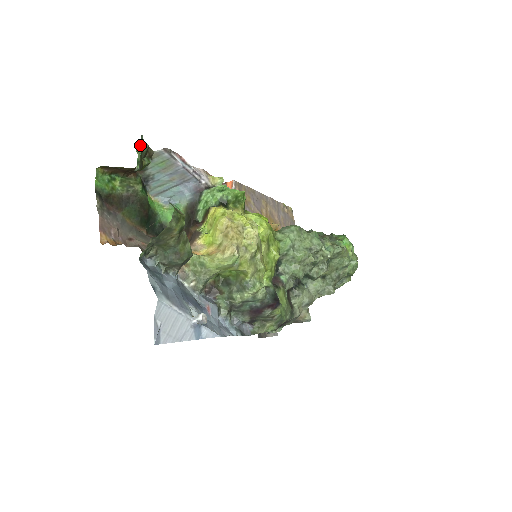
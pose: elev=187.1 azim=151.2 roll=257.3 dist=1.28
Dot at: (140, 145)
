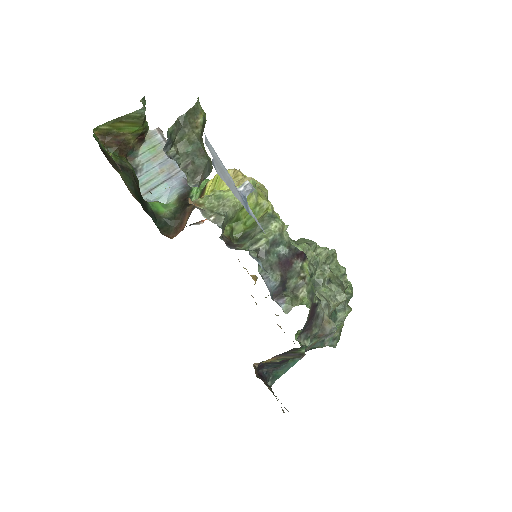
Dot at: (143, 102)
